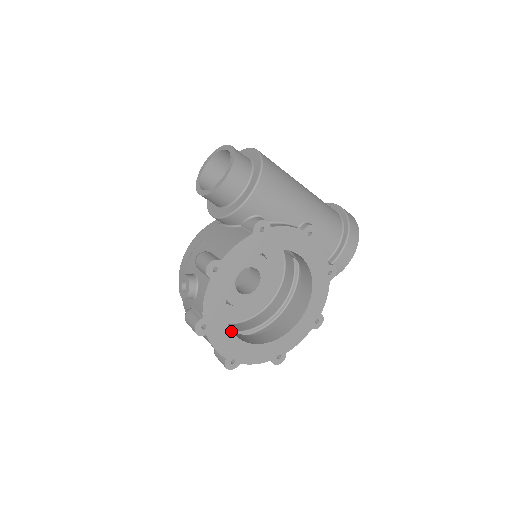
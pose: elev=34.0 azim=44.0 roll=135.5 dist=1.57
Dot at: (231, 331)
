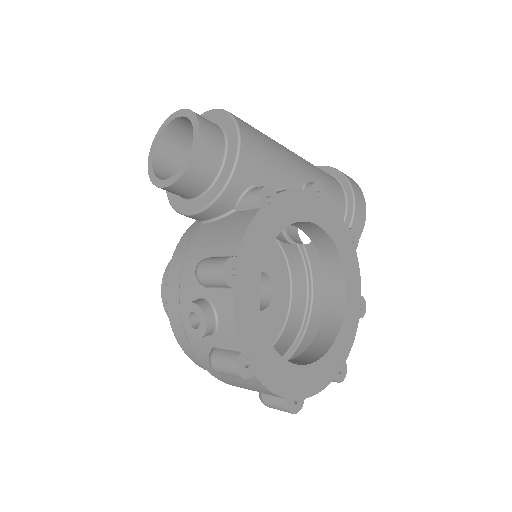
Dot at: (280, 356)
